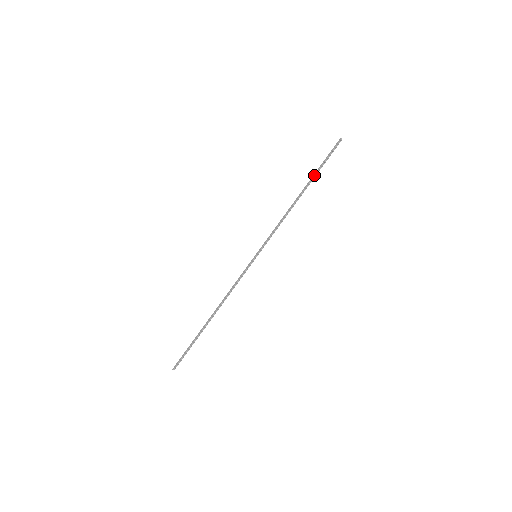
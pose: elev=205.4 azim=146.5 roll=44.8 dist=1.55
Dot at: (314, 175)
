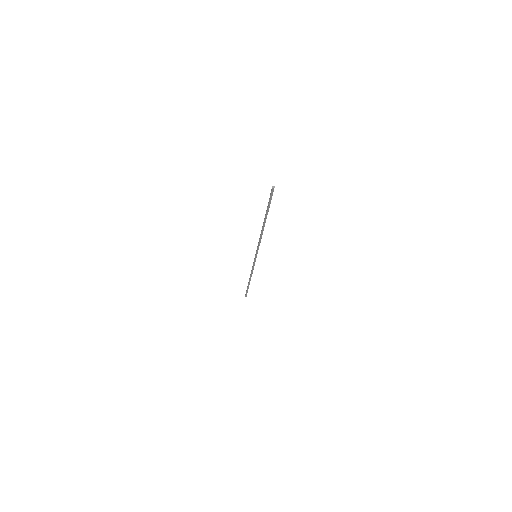
Dot at: occluded
